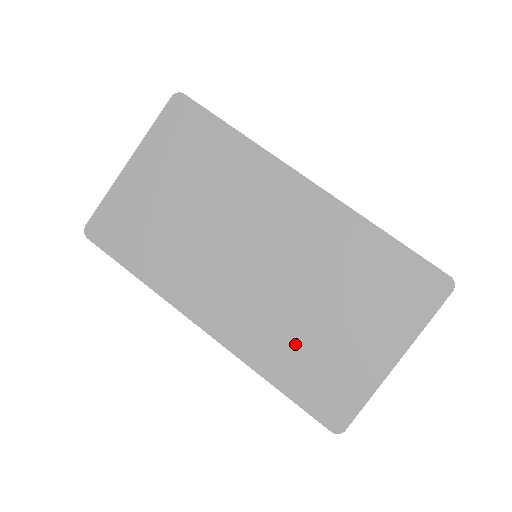
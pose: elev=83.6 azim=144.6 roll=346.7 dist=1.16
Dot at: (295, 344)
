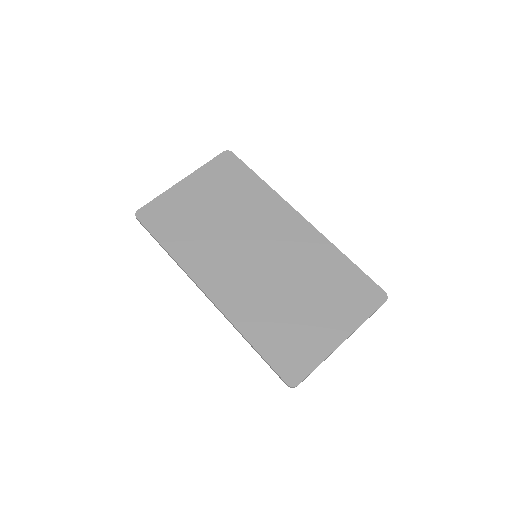
Dot at: (272, 316)
